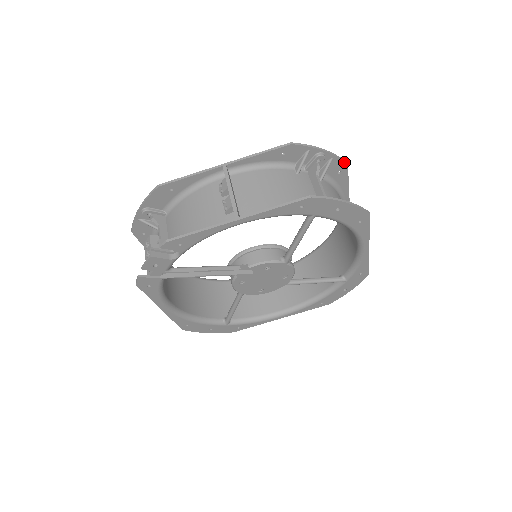
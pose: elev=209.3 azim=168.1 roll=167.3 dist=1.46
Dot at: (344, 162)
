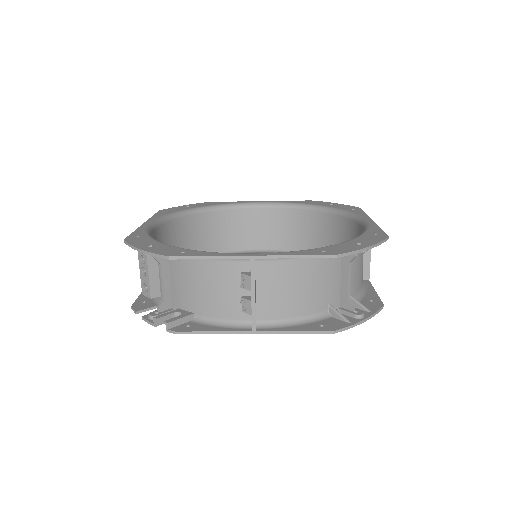
Dot at: (385, 240)
